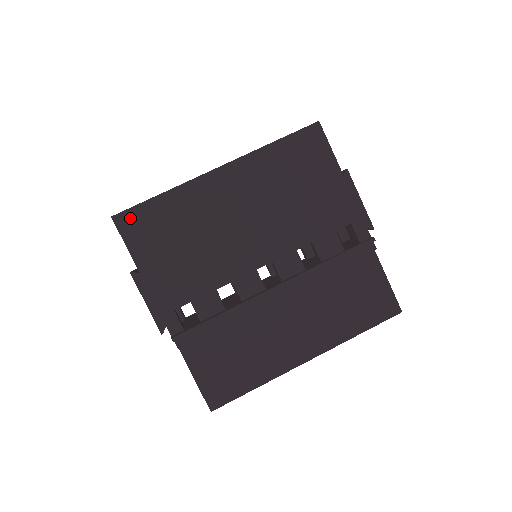
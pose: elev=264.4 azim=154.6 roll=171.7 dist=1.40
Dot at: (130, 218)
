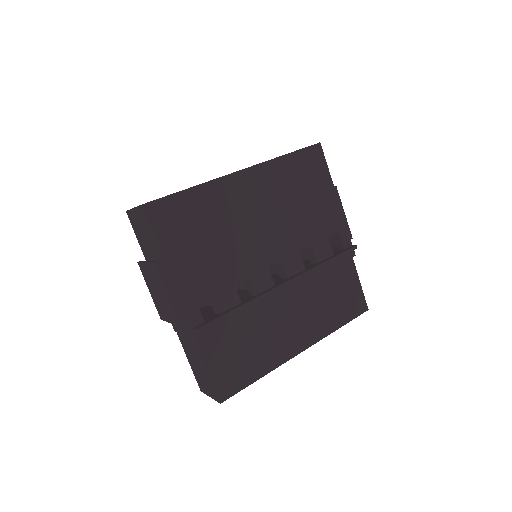
Dot at: (162, 207)
